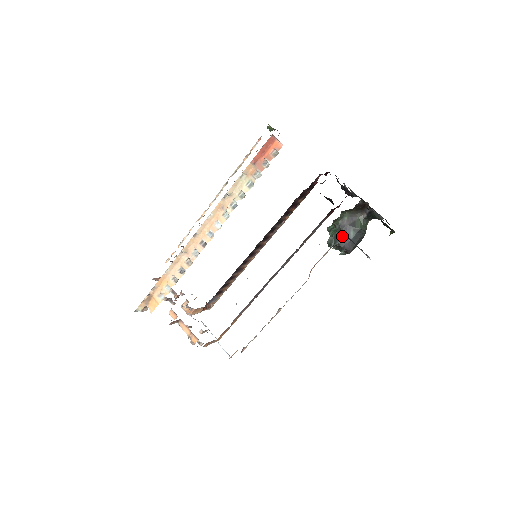
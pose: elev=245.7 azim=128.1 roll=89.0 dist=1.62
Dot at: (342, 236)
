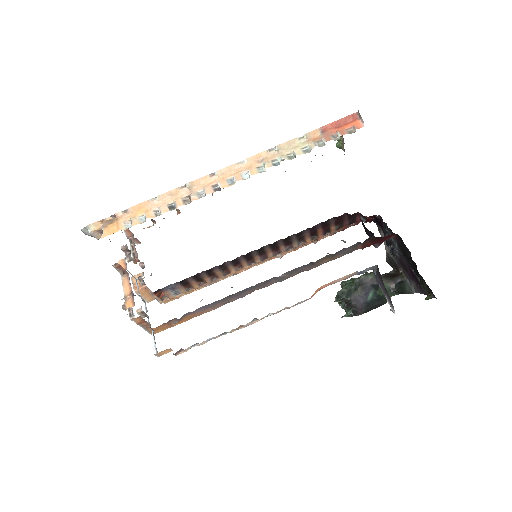
Dot at: (375, 265)
